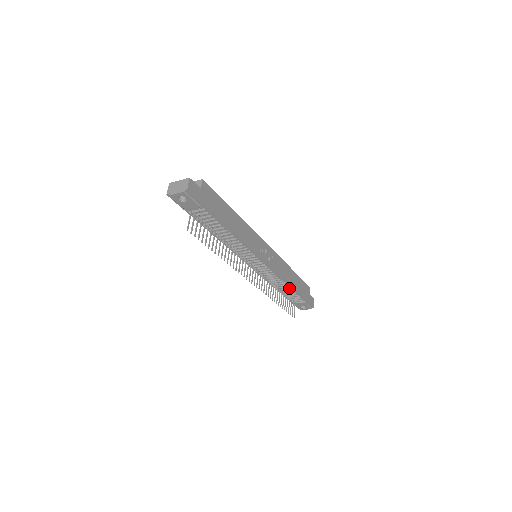
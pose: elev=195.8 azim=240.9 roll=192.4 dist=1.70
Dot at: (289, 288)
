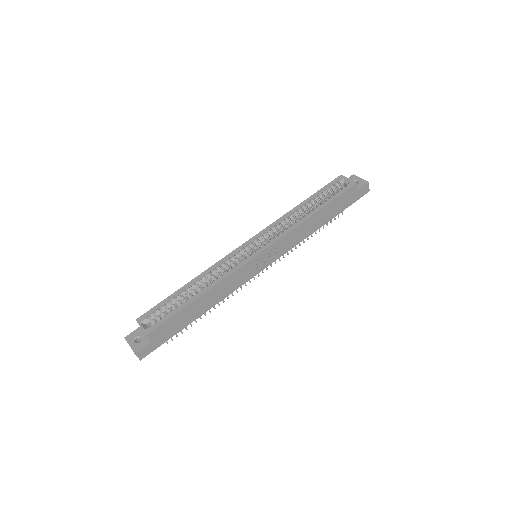
Dot at: occluded
